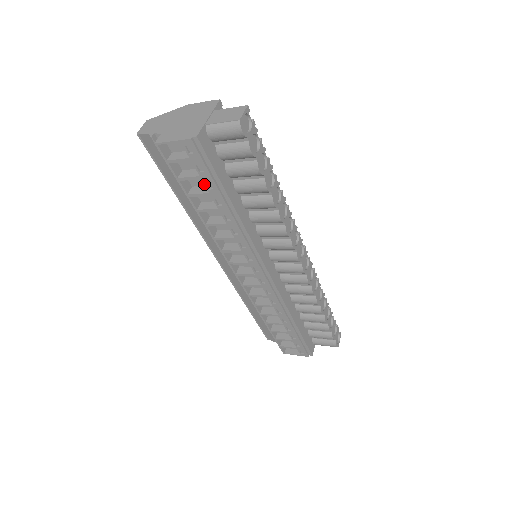
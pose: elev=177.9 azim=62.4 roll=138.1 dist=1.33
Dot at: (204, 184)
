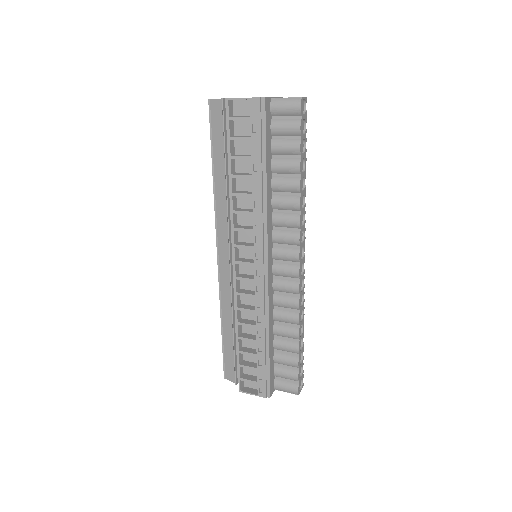
Dot at: (251, 146)
